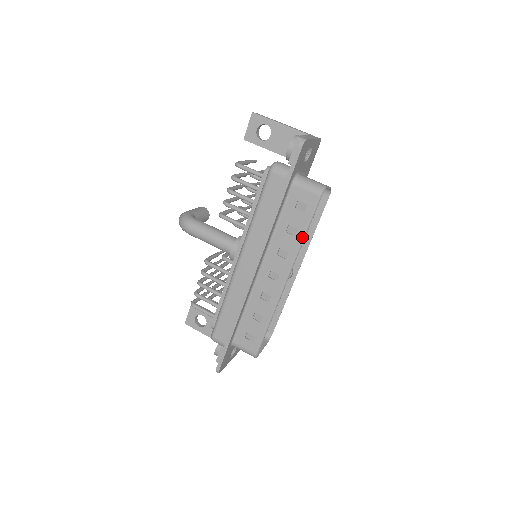
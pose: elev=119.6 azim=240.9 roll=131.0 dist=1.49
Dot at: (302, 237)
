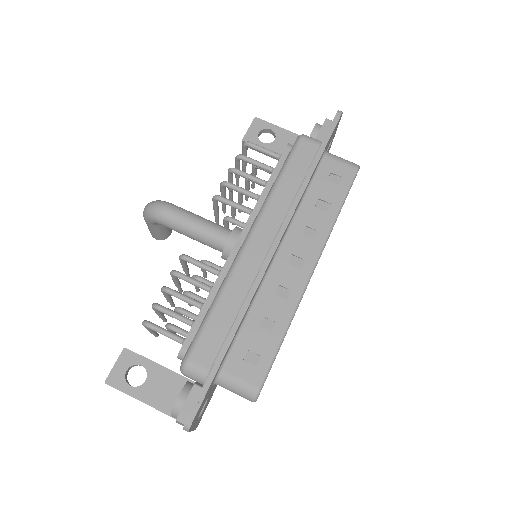
Dot at: (336, 213)
